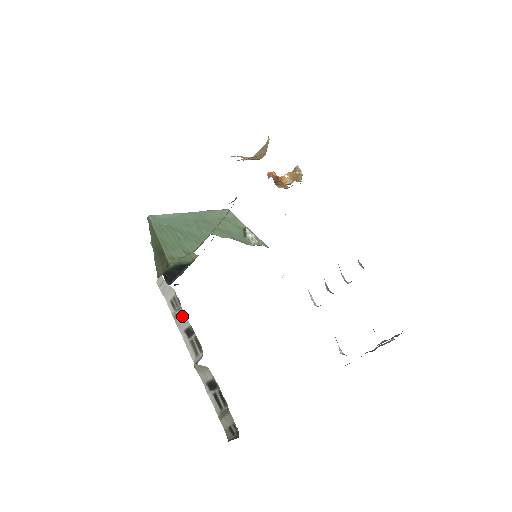
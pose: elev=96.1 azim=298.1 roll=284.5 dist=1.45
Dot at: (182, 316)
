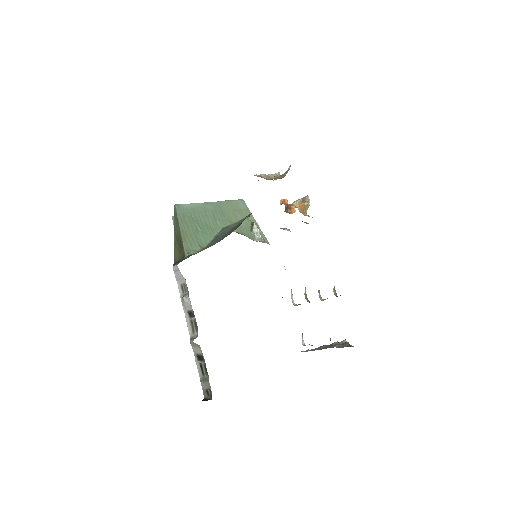
Dot at: (188, 302)
